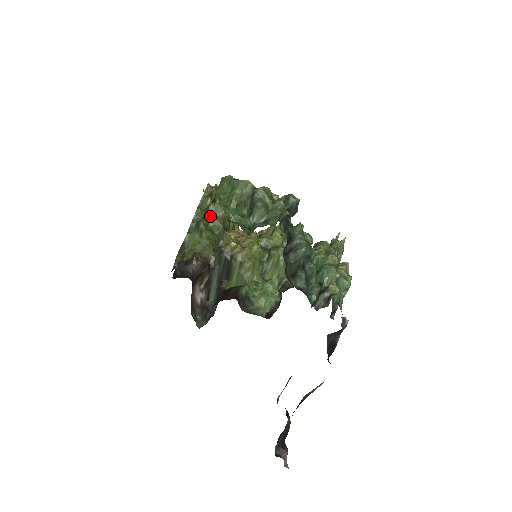
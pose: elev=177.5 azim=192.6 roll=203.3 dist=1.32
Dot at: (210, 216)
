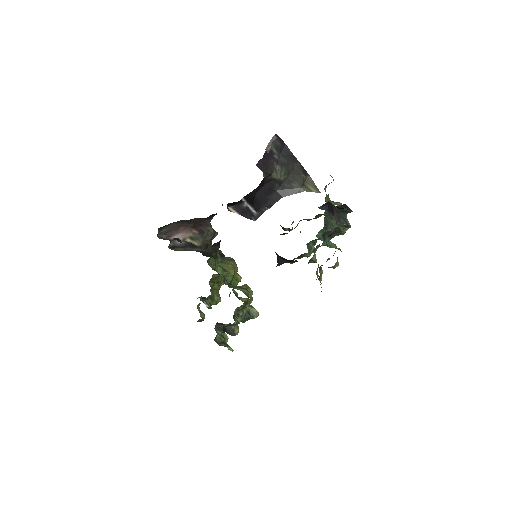
Dot at: occluded
